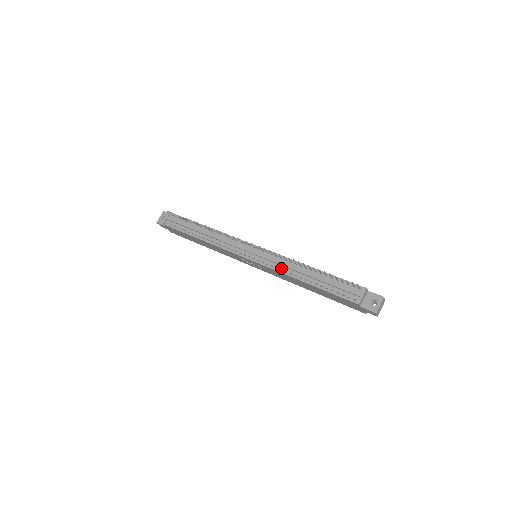
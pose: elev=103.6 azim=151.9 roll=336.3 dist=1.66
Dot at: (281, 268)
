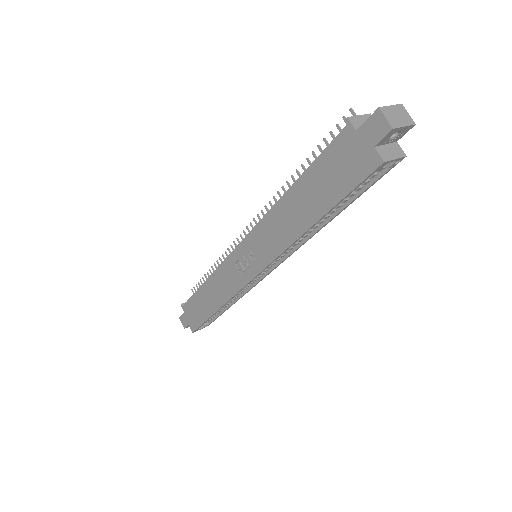
Dot at: occluded
